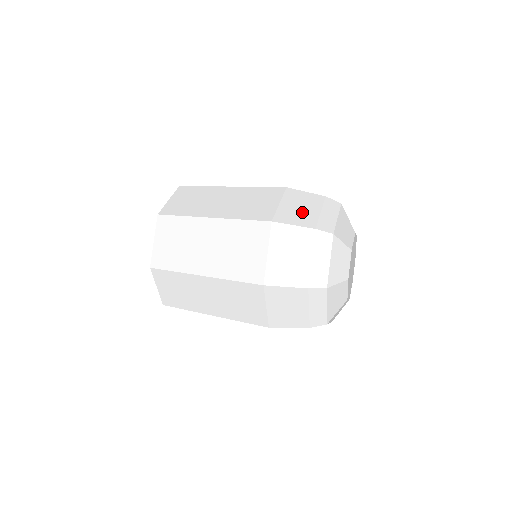
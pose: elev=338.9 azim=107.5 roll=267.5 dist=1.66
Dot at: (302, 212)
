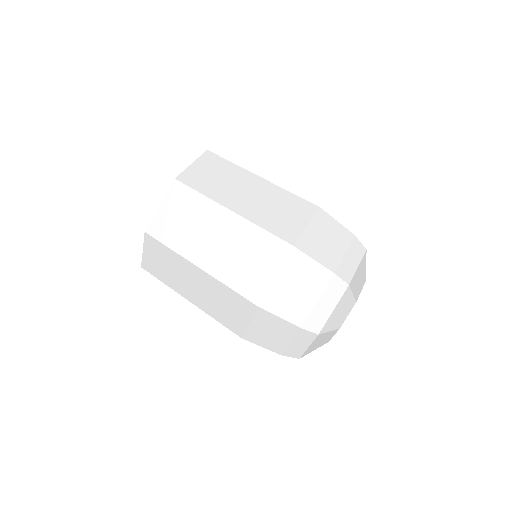
Dot at: (271, 338)
